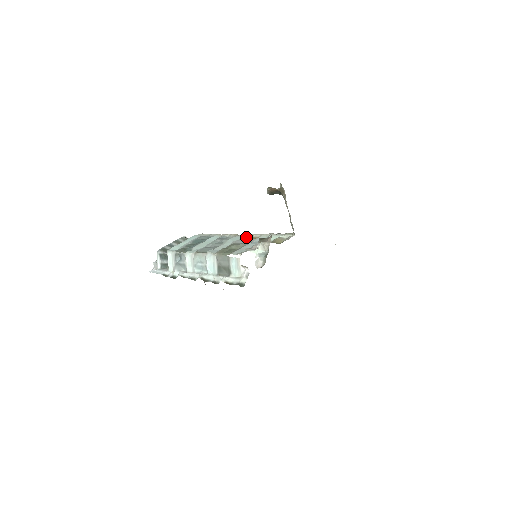
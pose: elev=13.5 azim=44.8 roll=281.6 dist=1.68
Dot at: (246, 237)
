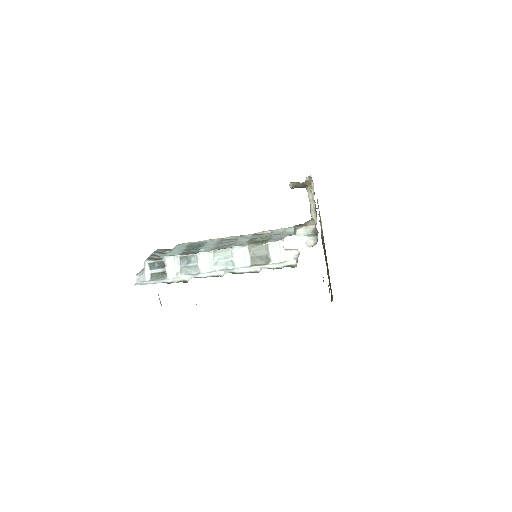
Dot at: (257, 234)
